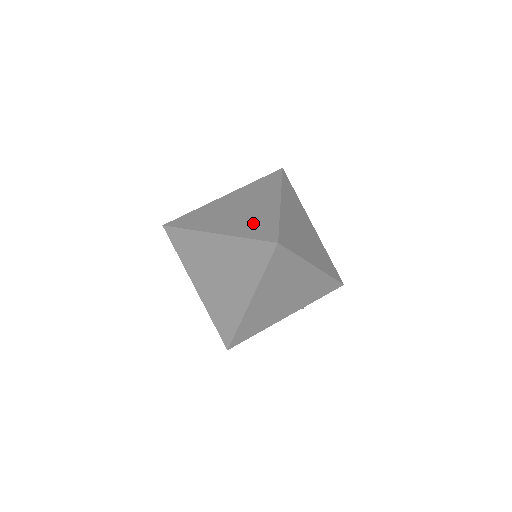
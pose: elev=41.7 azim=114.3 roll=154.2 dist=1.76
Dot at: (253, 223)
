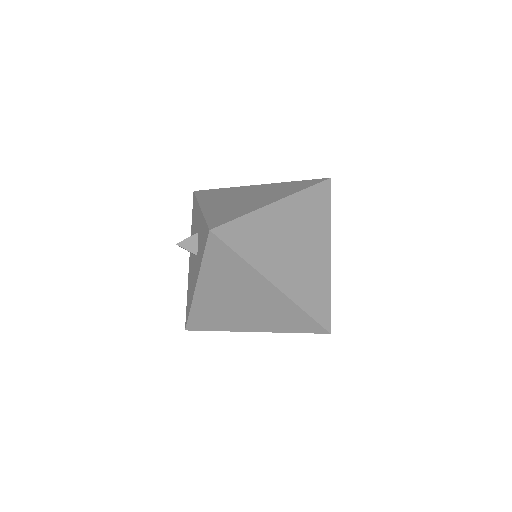
Dot at: (310, 286)
